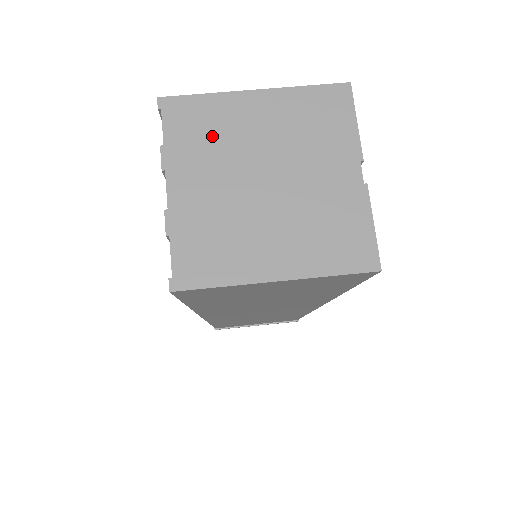
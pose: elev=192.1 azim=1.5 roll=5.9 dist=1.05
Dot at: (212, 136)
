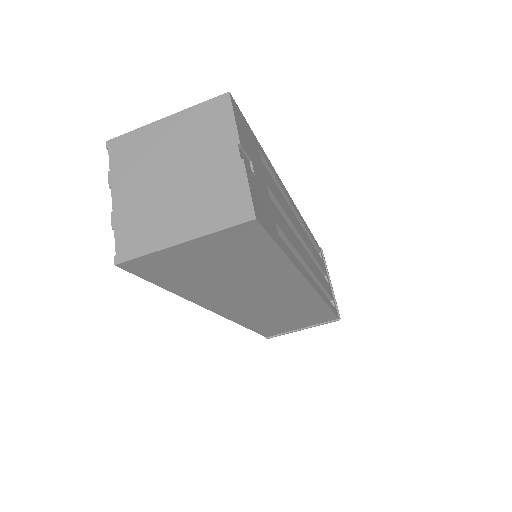
Dot at: (139, 156)
